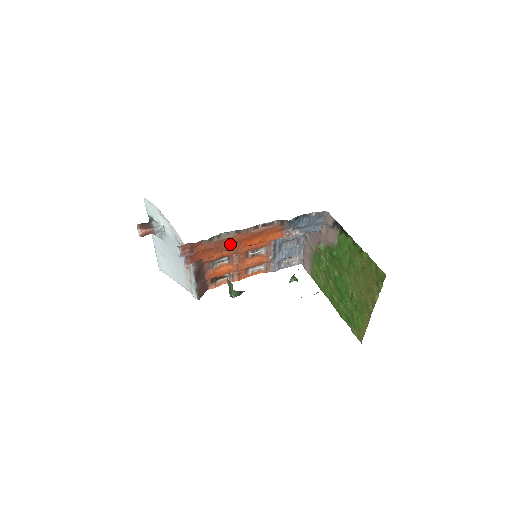
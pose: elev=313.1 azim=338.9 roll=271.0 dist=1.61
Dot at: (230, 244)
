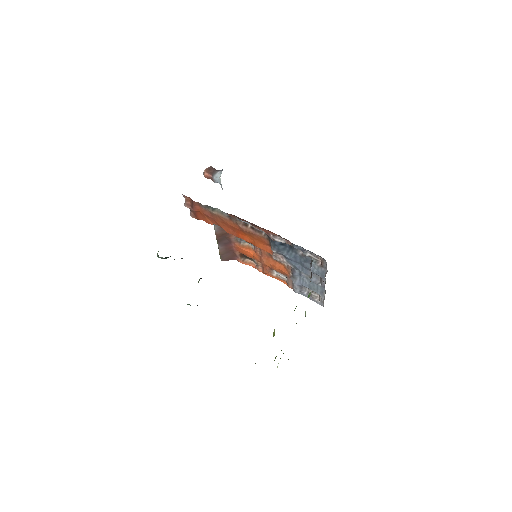
Dot at: (224, 224)
